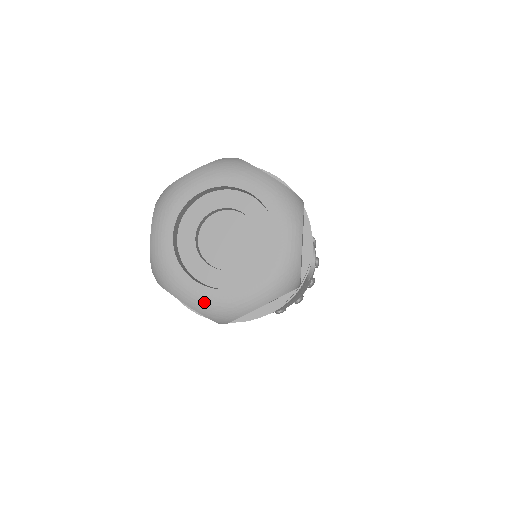
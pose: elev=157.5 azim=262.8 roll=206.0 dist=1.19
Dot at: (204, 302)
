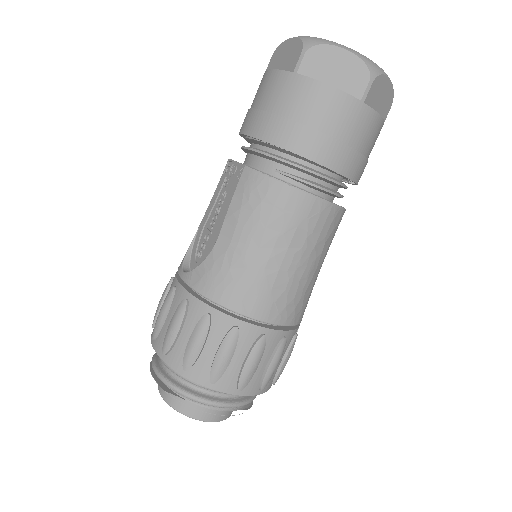
Dot at: occluded
